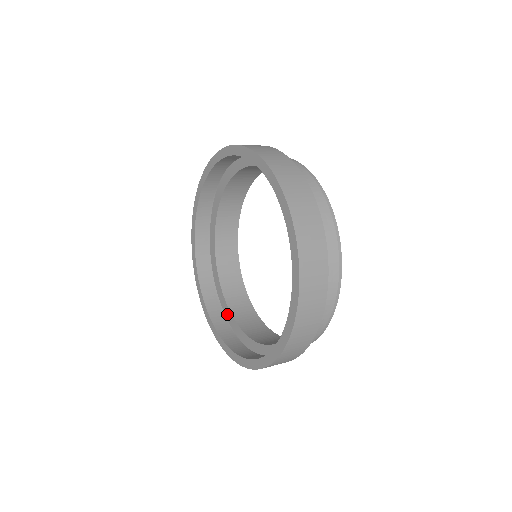
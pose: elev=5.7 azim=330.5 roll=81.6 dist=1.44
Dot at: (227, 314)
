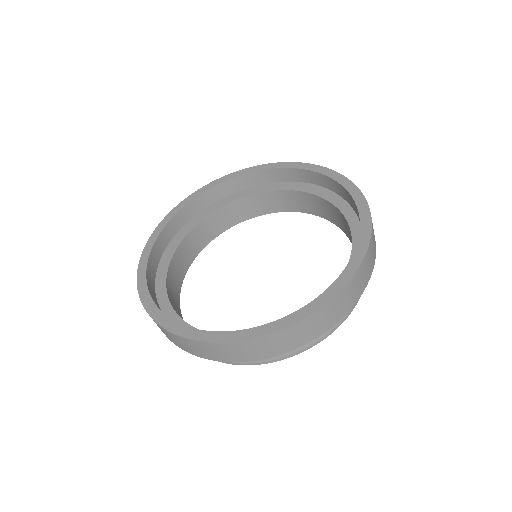
Dot at: occluded
